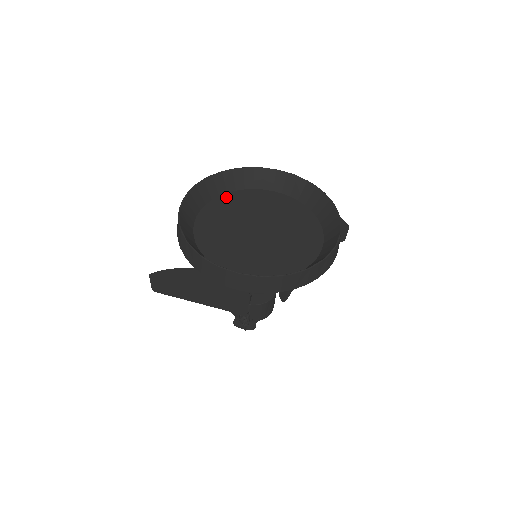
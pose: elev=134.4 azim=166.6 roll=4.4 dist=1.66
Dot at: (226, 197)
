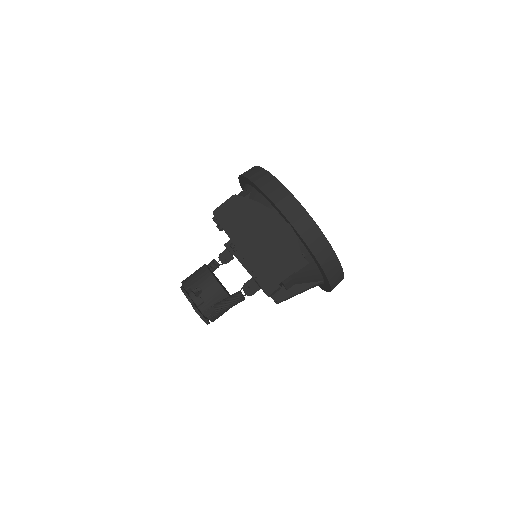
Dot at: occluded
